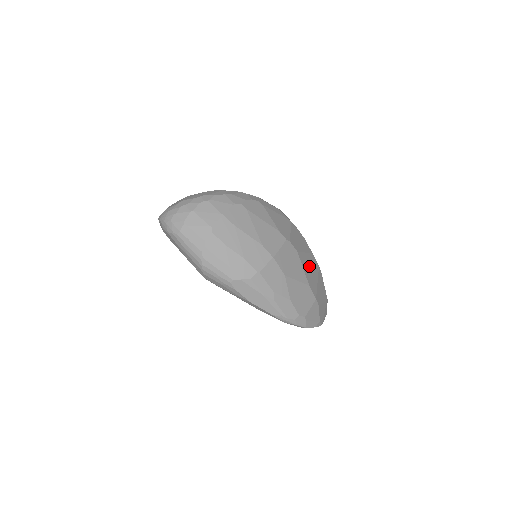
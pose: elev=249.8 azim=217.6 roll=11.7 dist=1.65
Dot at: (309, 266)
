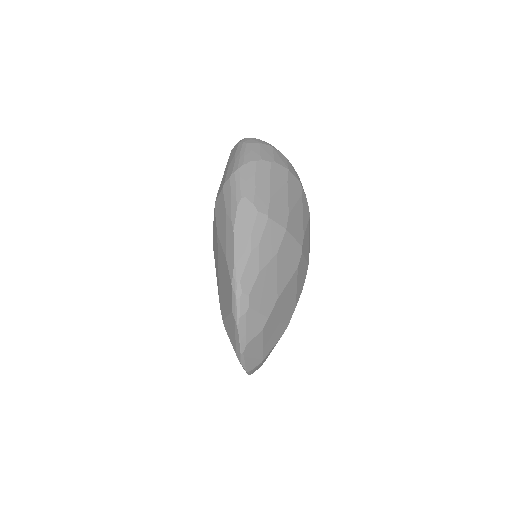
Dot at: (289, 299)
